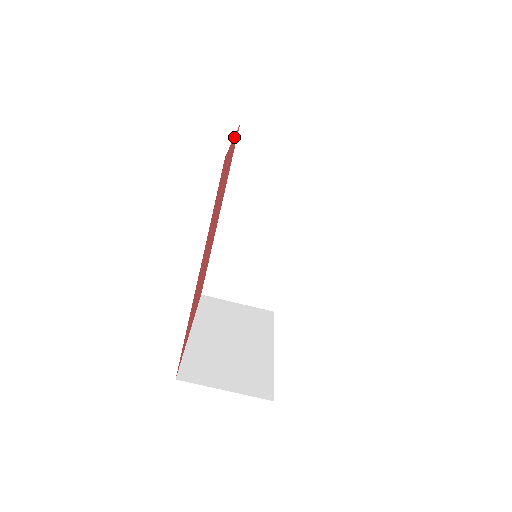
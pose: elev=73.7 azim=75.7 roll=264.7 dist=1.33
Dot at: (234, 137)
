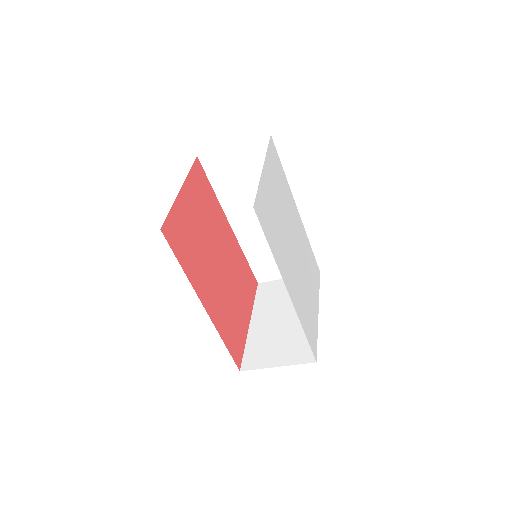
Dot at: (184, 185)
